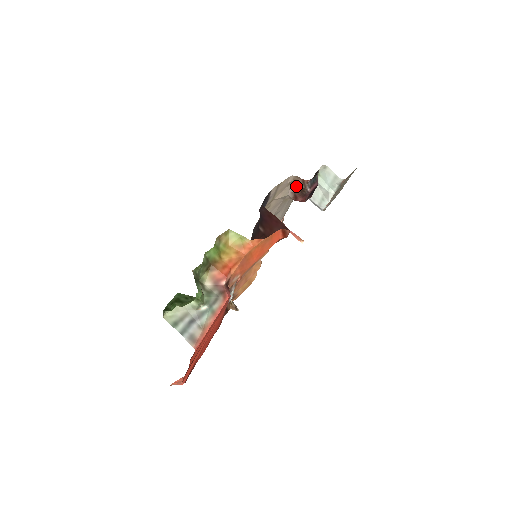
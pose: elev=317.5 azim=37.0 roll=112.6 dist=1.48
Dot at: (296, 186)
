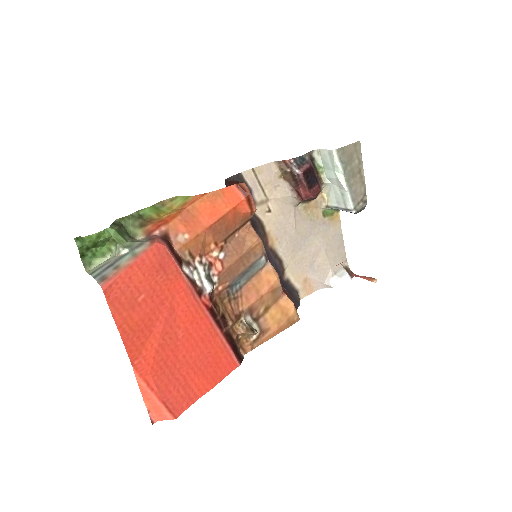
Dot at: (287, 176)
